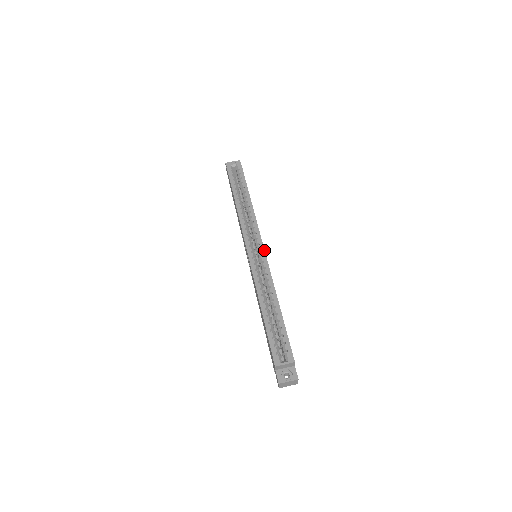
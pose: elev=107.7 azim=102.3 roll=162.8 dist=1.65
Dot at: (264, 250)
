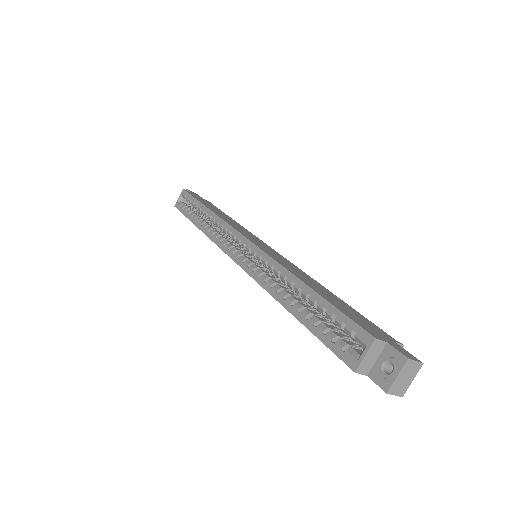
Dot at: (248, 241)
